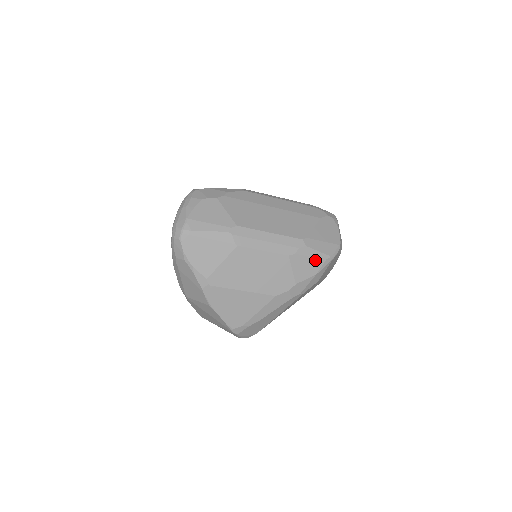
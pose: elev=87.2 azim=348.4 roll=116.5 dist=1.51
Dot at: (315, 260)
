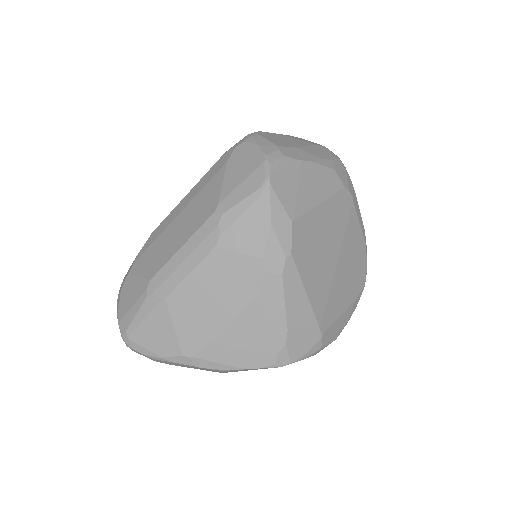
Dot at: (250, 212)
